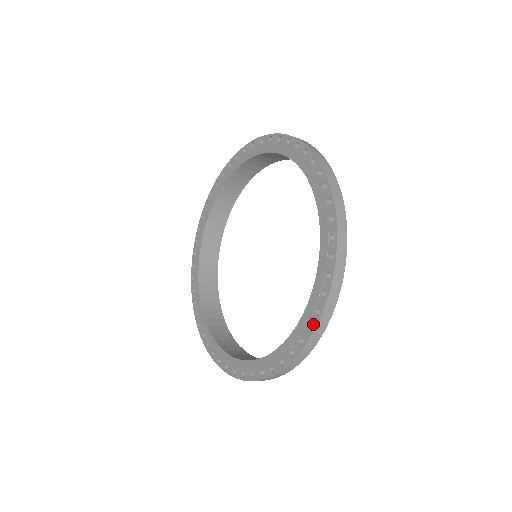
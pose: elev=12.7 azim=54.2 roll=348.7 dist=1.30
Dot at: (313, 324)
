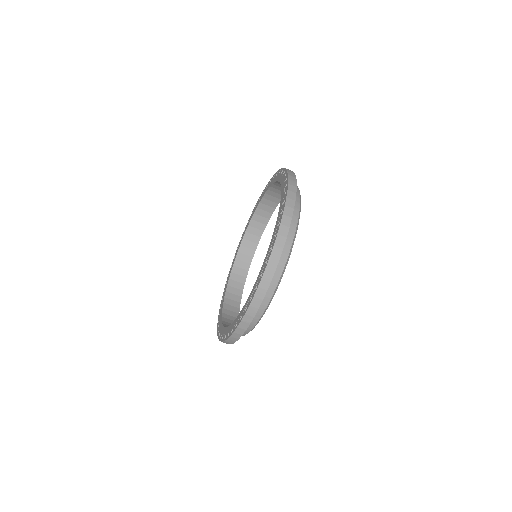
Dot at: (285, 173)
